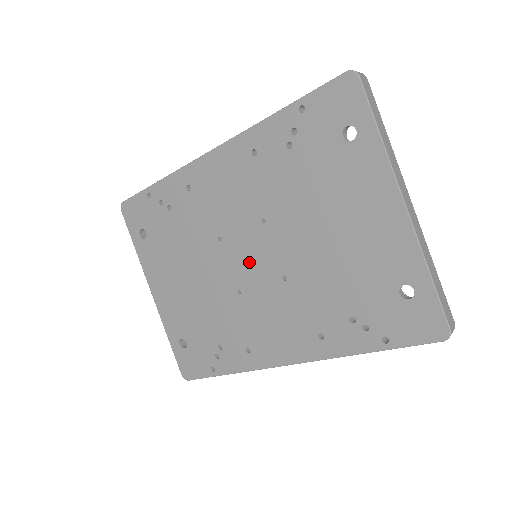
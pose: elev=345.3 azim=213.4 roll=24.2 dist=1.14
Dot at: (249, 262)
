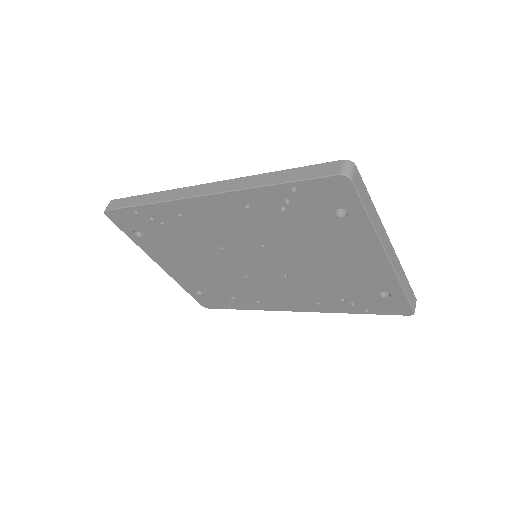
Dot at: (252, 264)
